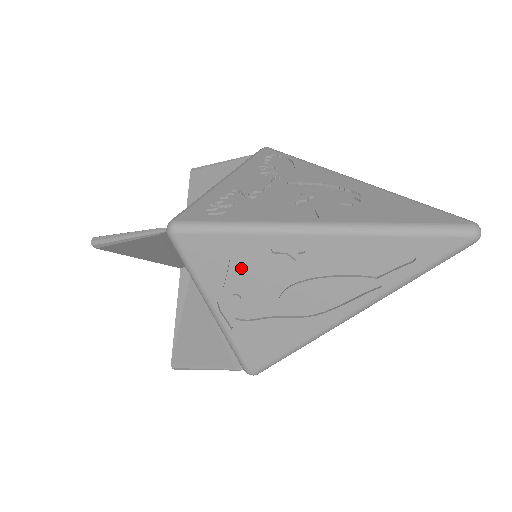
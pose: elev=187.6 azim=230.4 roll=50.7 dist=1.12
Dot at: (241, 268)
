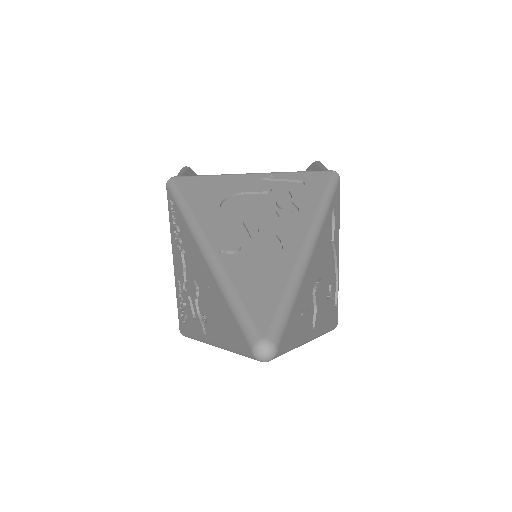
Dot at: occluded
